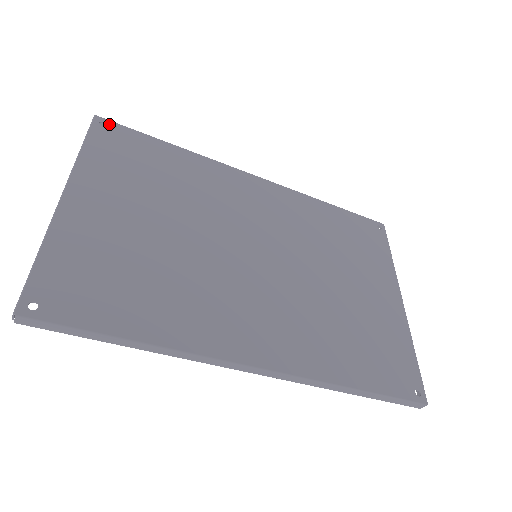
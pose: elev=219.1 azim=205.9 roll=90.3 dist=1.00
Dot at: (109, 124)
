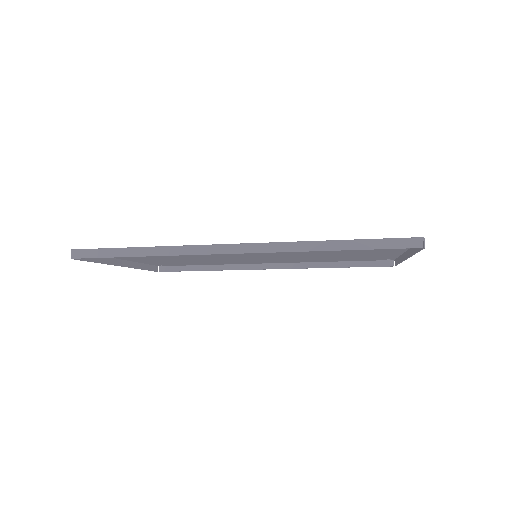
Dot at: (166, 265)
